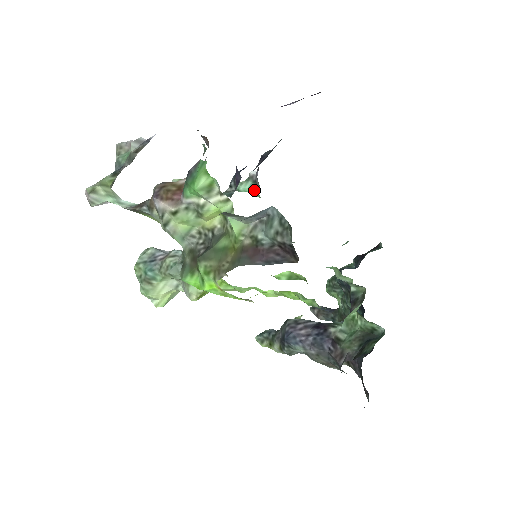
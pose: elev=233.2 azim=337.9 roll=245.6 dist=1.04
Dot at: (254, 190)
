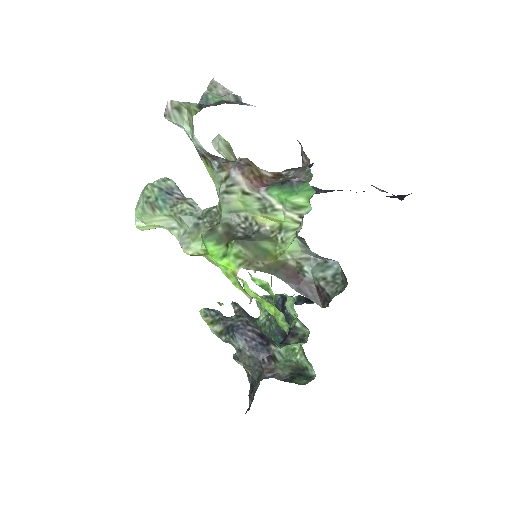
Dot at: occluded
